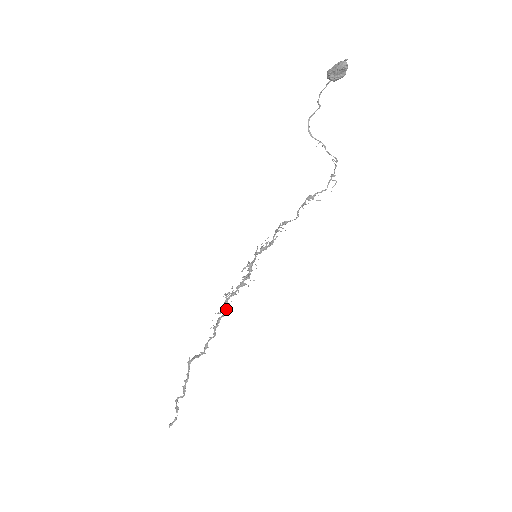
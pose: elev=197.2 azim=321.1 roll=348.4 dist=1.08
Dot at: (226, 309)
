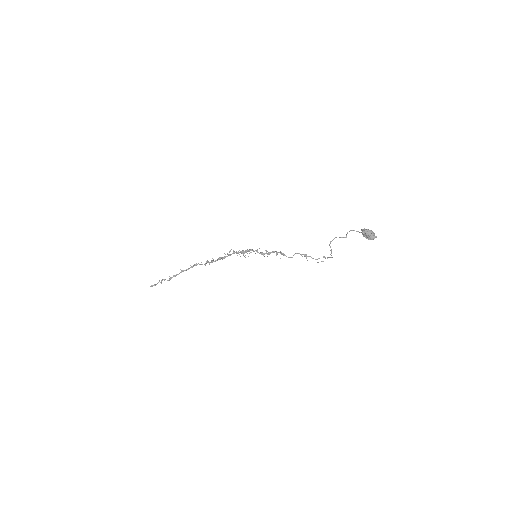
Dot at: (220, 259)
